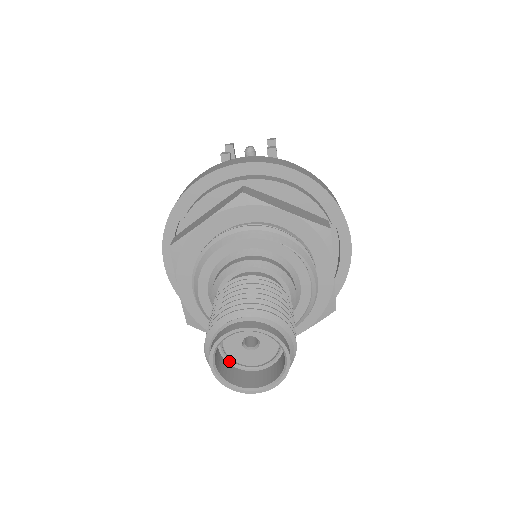
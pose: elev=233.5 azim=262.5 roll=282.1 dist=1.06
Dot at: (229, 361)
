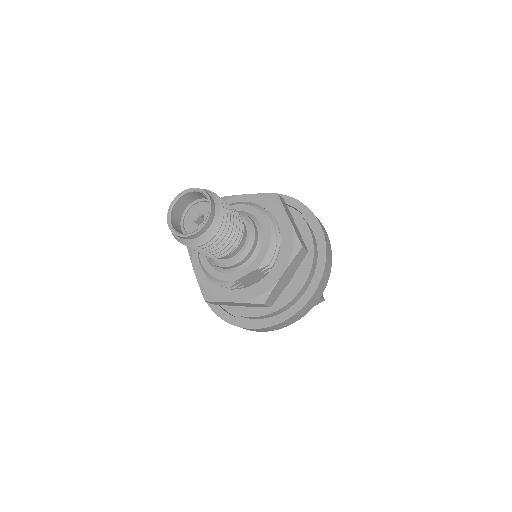
Dot at: occluded
